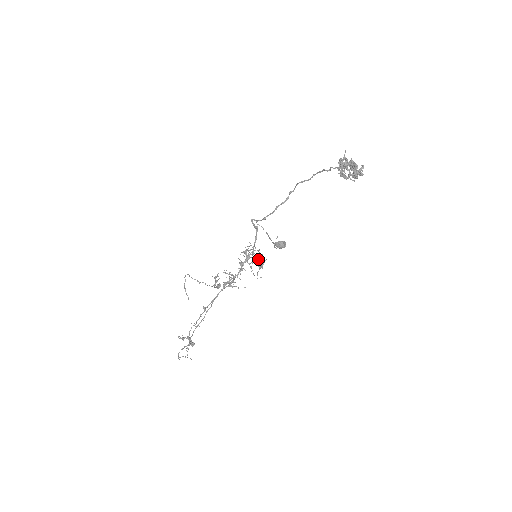
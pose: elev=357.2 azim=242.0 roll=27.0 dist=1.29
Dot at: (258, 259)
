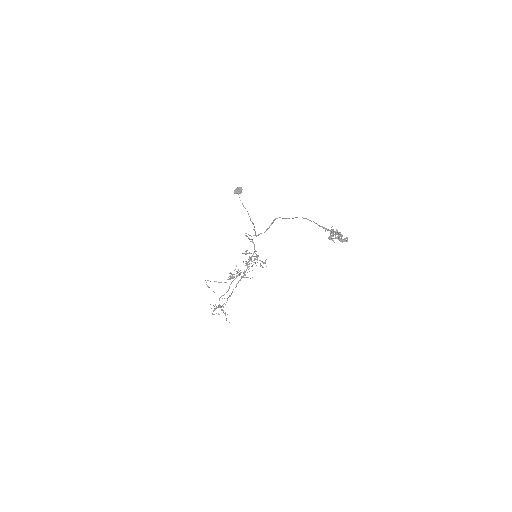
Dot at: (257, 256)
